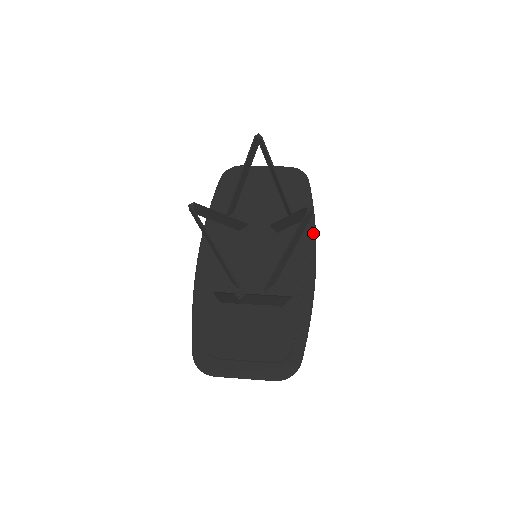
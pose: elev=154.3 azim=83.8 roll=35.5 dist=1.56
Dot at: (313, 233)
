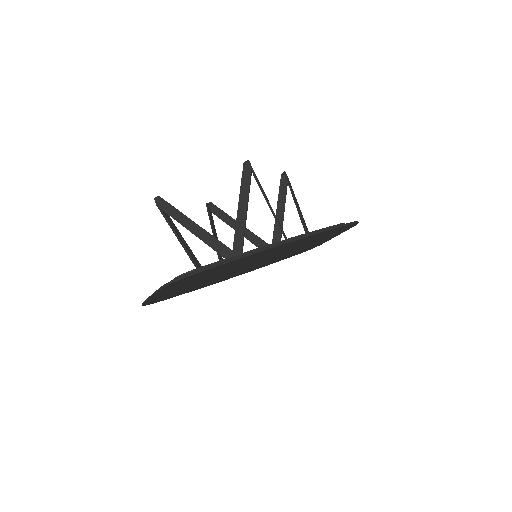
Dot at: (311, 233)
